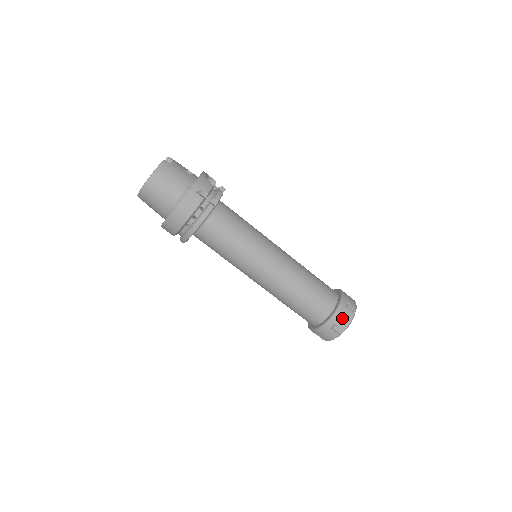
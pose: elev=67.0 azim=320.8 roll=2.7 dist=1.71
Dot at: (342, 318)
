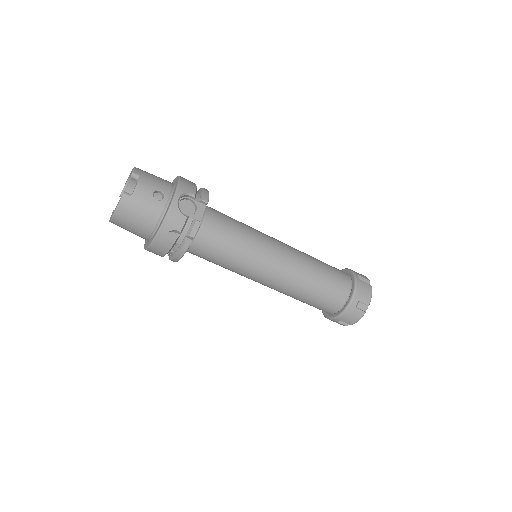
Dot at: (349, 318)
